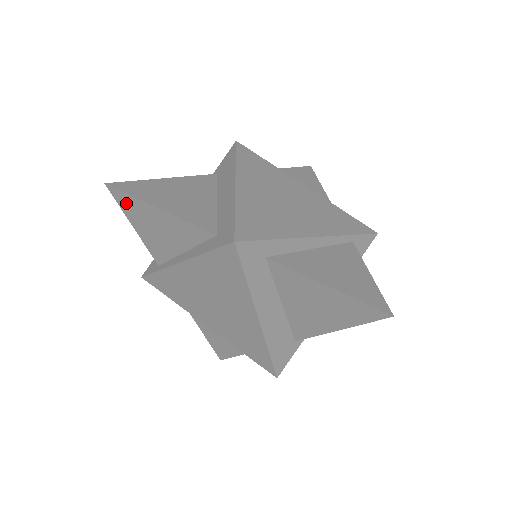
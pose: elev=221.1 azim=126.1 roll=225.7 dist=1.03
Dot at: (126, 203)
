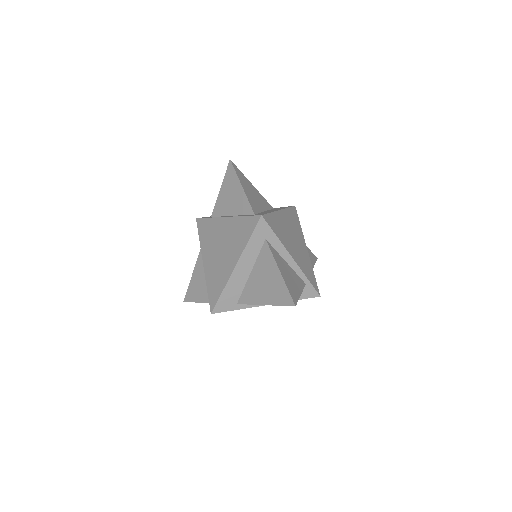
Dot at: (230, 174)
